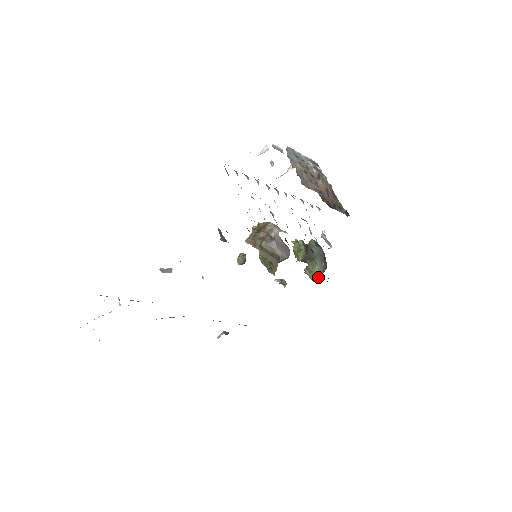
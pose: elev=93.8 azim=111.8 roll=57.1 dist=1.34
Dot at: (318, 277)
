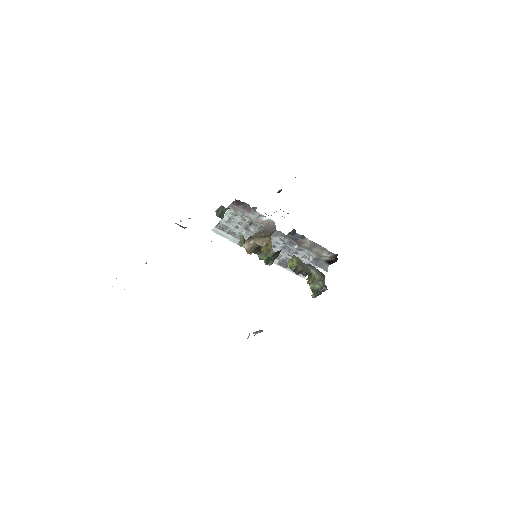
Dot at: (320, 281)
